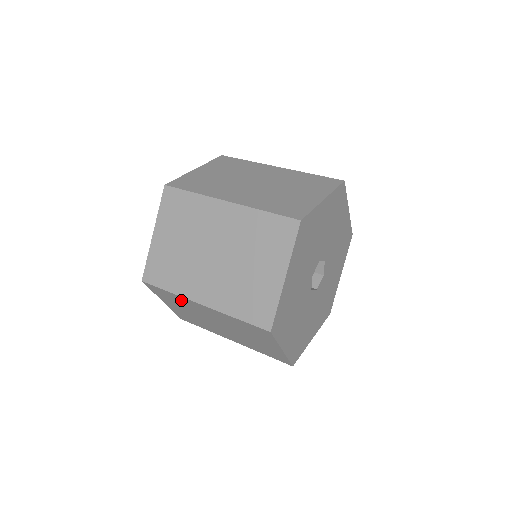
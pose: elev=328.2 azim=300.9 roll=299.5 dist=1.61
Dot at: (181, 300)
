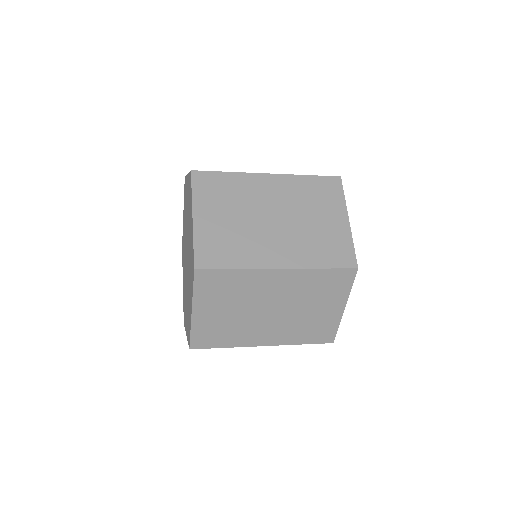
Dot at: (238, 184)
